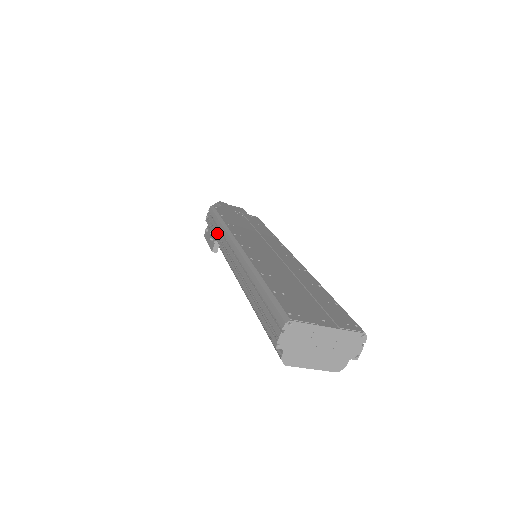
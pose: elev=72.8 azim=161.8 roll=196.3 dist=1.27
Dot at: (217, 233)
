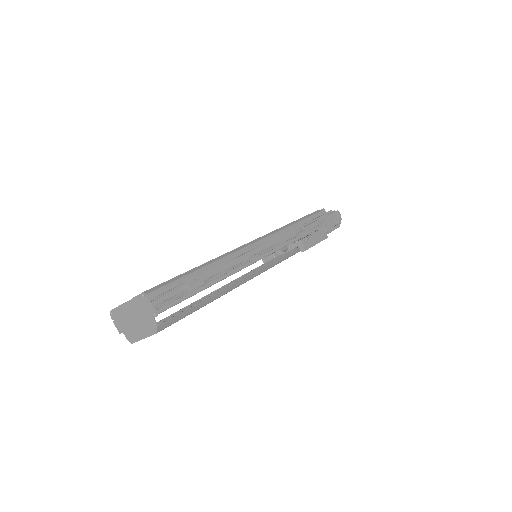
Dot at: occluded
